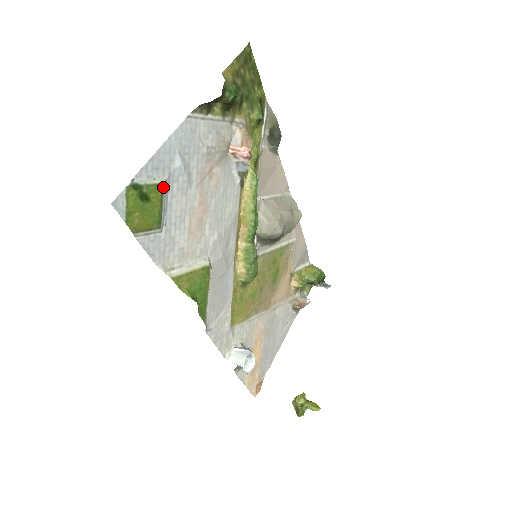
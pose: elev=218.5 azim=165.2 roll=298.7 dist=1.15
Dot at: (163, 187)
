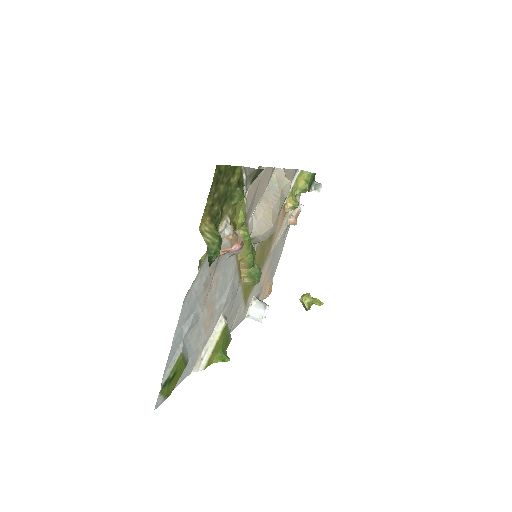
Dot at: (182, 354)
